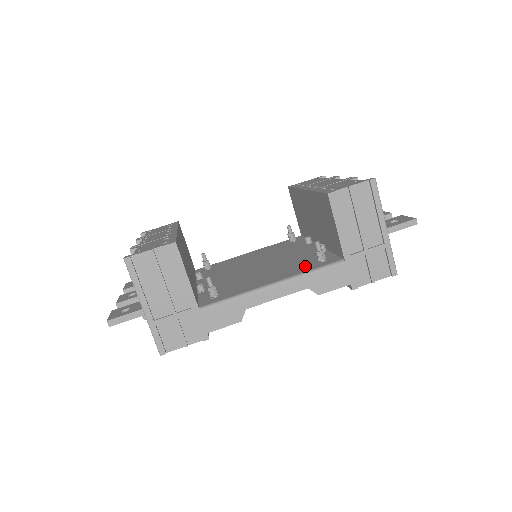
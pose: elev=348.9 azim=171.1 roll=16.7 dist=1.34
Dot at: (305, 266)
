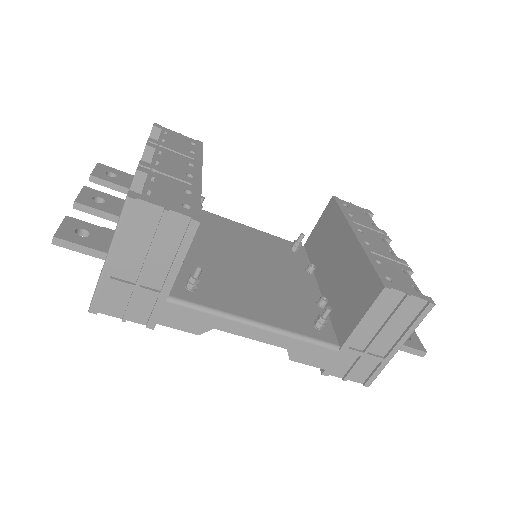
Dot at: (299, 320)
